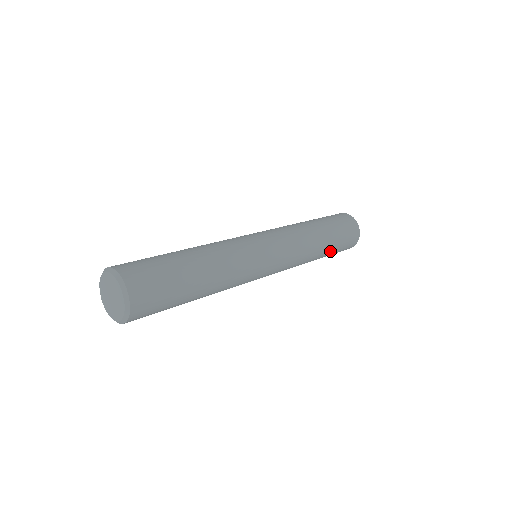
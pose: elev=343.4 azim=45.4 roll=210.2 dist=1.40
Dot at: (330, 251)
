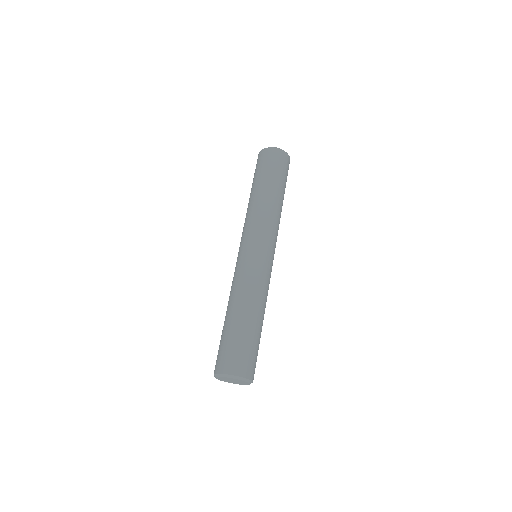
Dot at: occluded
